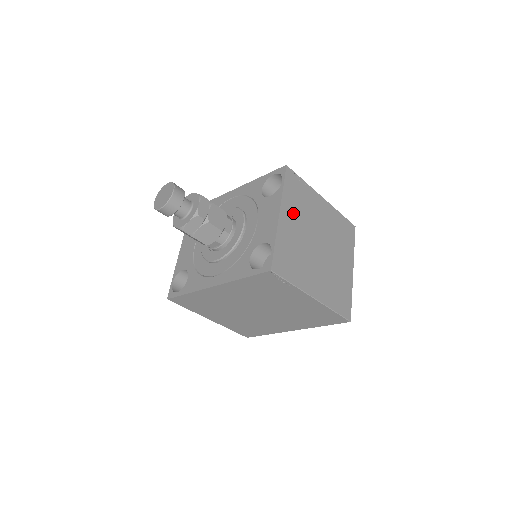
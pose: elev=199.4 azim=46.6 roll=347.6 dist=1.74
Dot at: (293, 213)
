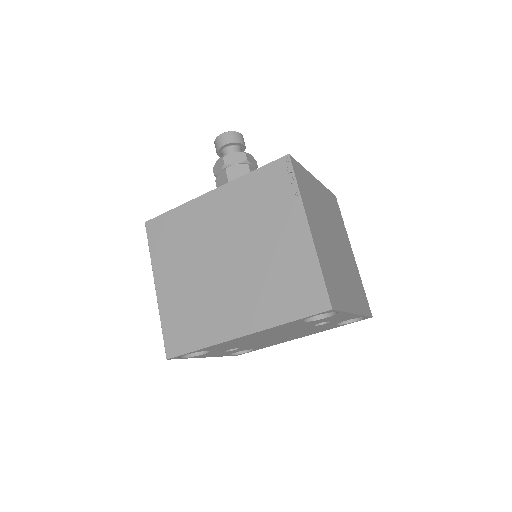
Dot at: (325, 200)
